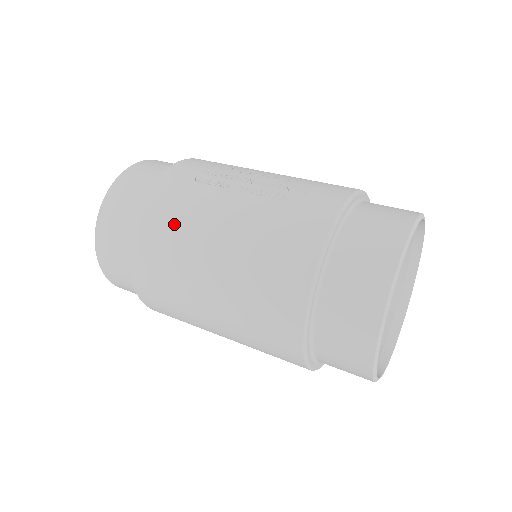
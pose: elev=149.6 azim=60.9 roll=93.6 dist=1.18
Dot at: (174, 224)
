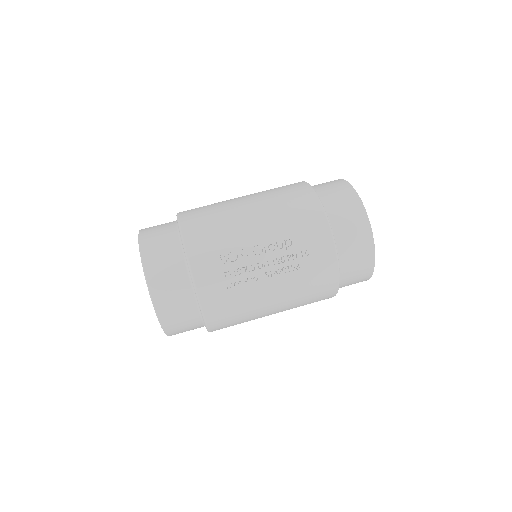
Dot at: (239, 315)
